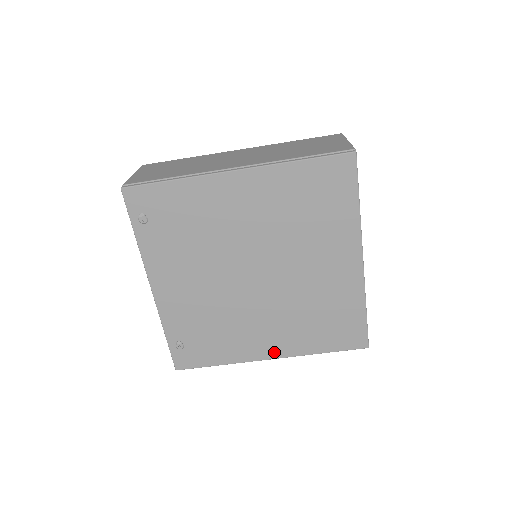
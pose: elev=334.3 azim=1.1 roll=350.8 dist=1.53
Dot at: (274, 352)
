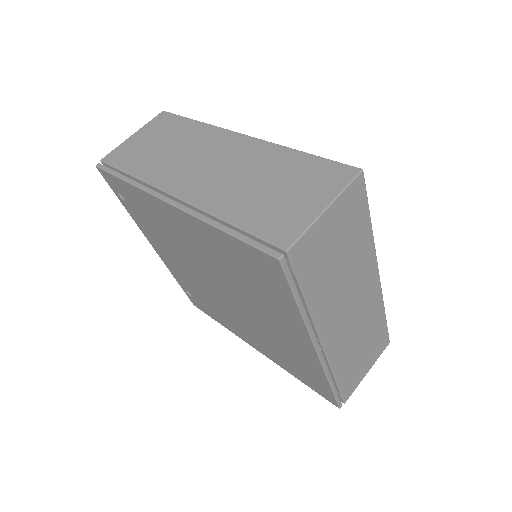
Dot at: (257, 348)
